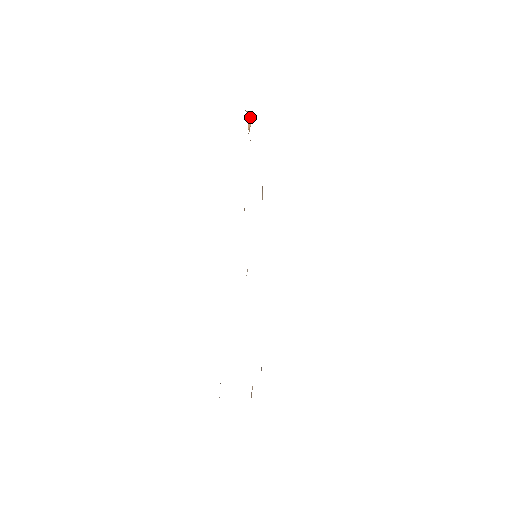
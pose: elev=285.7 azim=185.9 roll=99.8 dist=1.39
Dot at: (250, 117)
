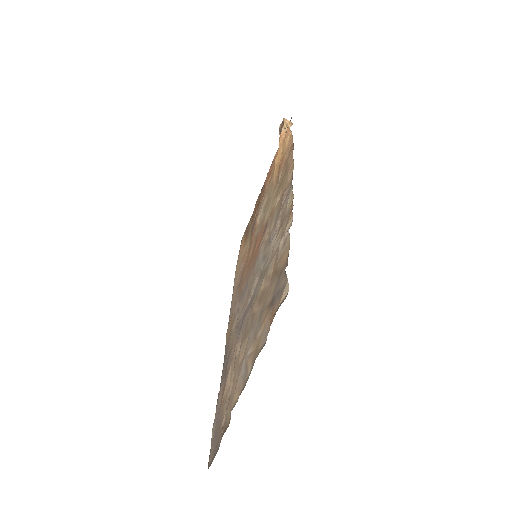
Dot at: (287, 126)
